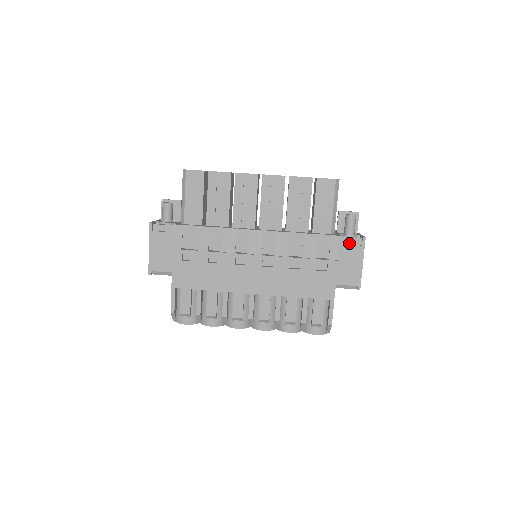
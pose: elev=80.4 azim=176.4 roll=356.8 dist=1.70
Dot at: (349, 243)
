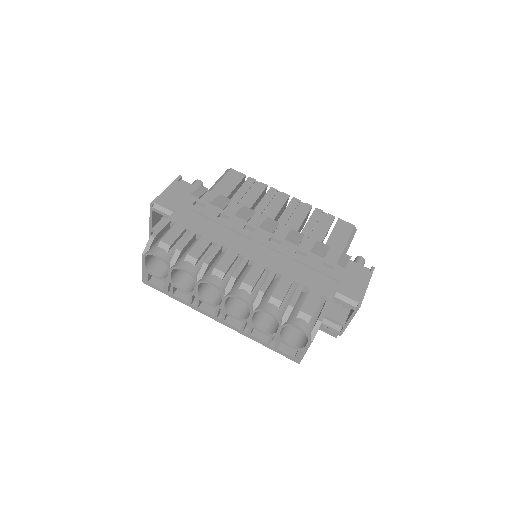
Dot at: (357, 267)
